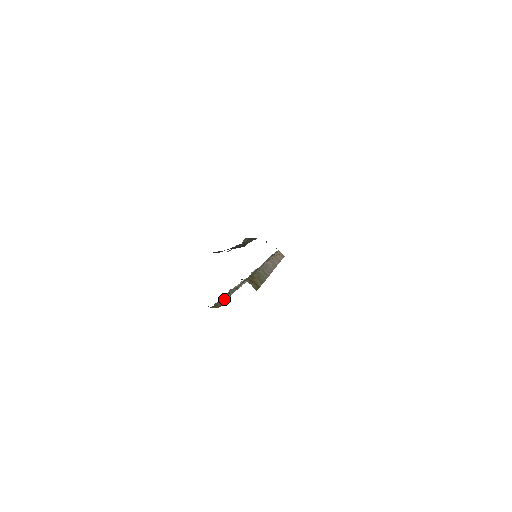
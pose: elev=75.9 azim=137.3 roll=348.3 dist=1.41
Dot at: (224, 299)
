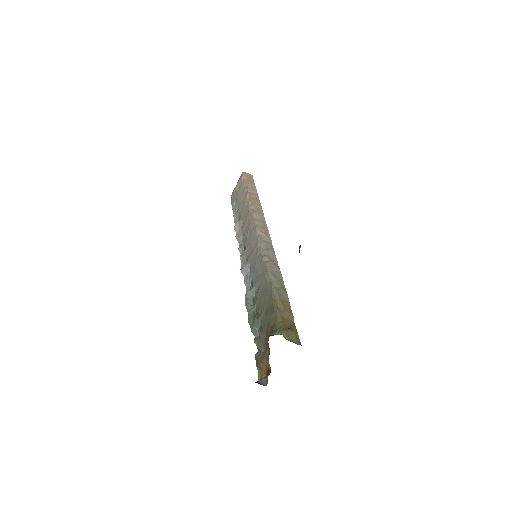
Dot at: (265, 358)
